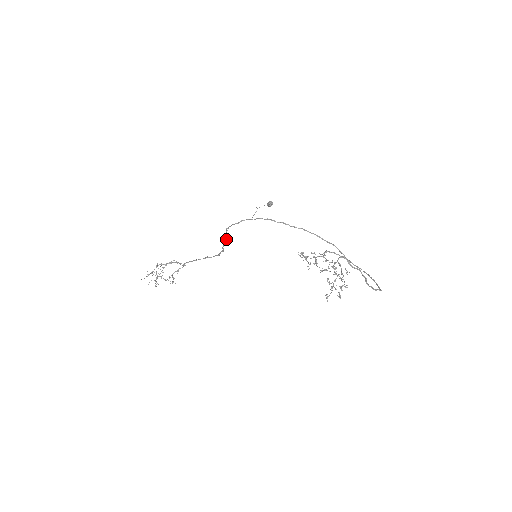
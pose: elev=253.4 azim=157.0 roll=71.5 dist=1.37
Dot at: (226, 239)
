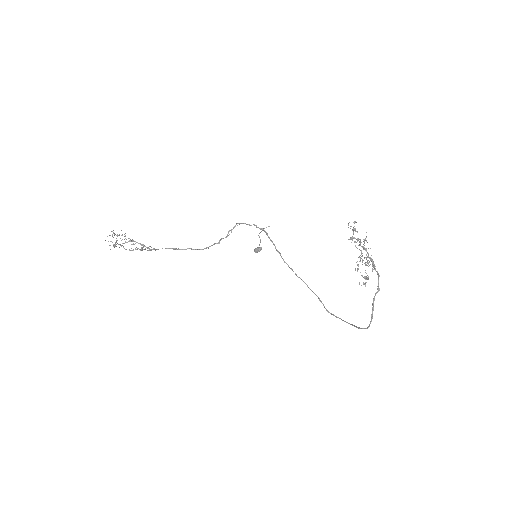
Dot at: occluded
